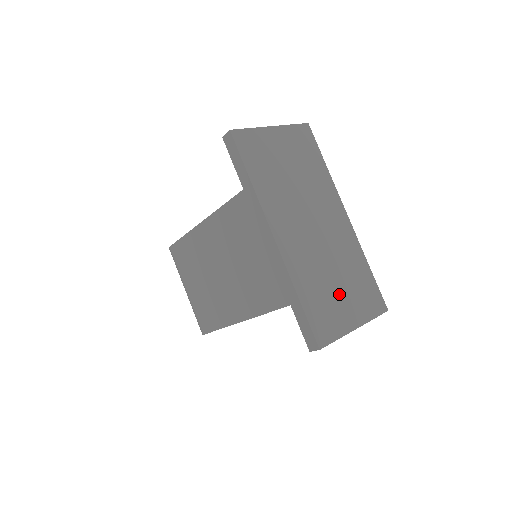
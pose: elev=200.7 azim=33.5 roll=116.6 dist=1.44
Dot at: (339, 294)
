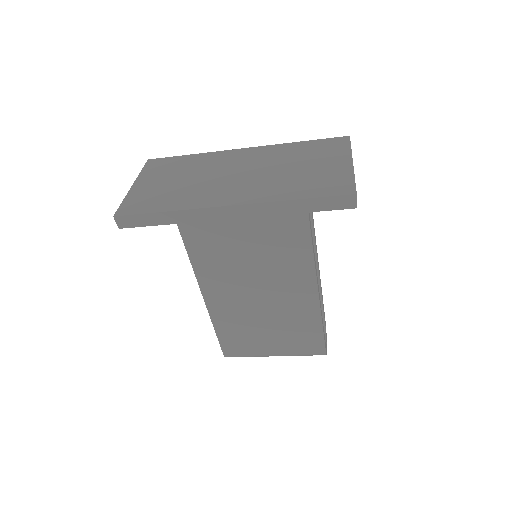
Dot at: (312, 169)
